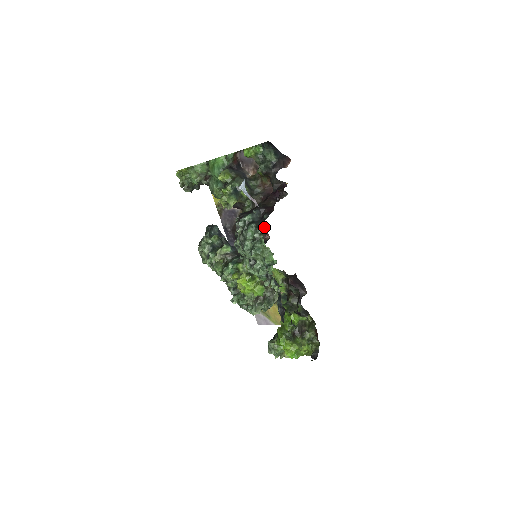
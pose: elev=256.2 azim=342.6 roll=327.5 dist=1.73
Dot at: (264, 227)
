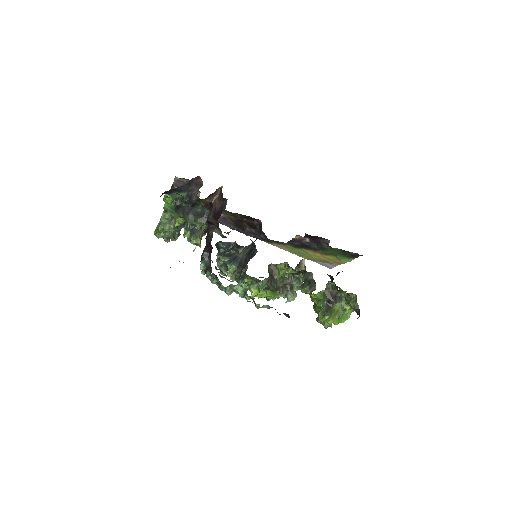
Dot at: (212, 273)
